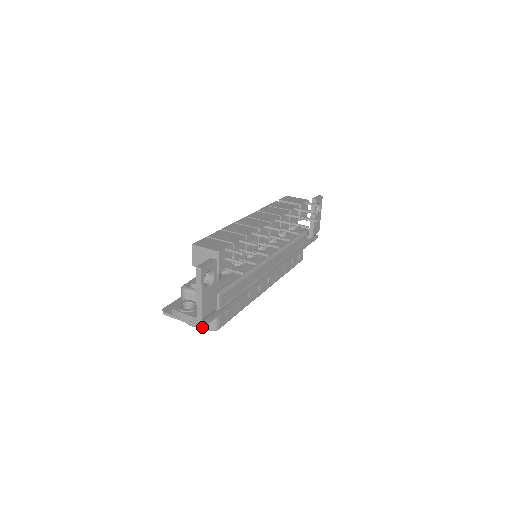
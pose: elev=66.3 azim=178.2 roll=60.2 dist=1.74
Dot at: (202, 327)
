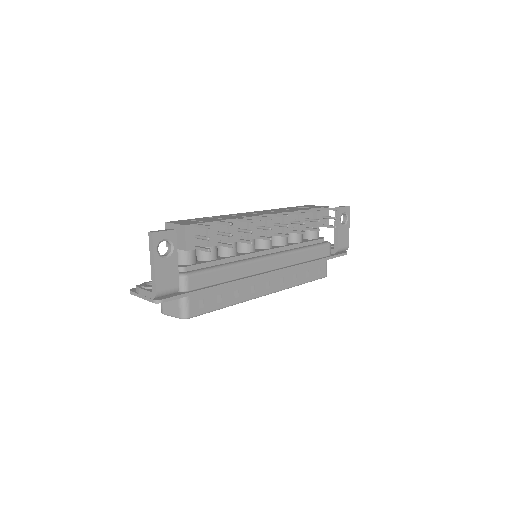
Dot at: (173, 314)
